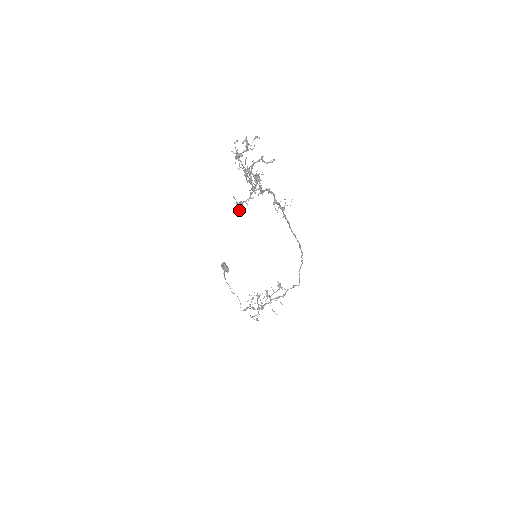
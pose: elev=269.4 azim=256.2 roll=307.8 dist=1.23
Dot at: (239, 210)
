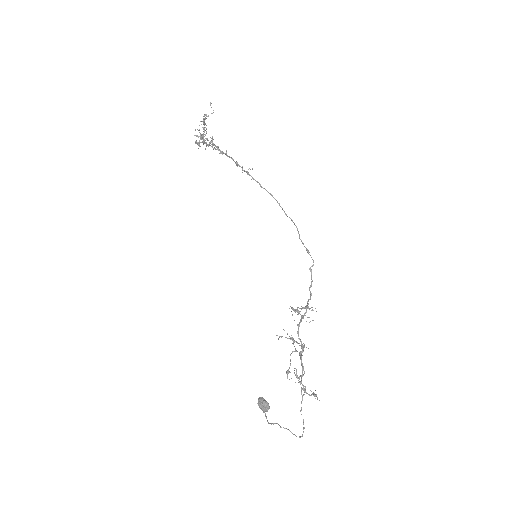
Dot at: (198, 130)
